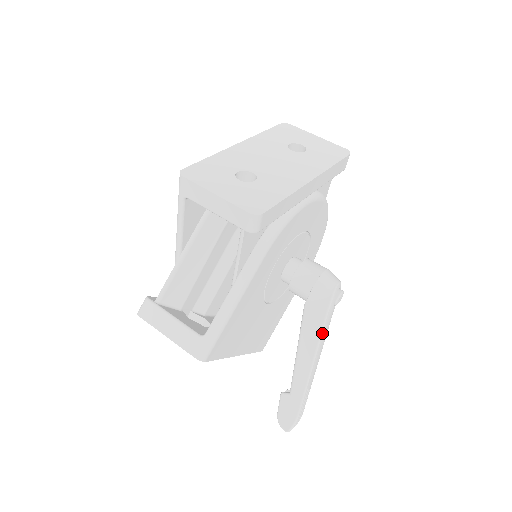
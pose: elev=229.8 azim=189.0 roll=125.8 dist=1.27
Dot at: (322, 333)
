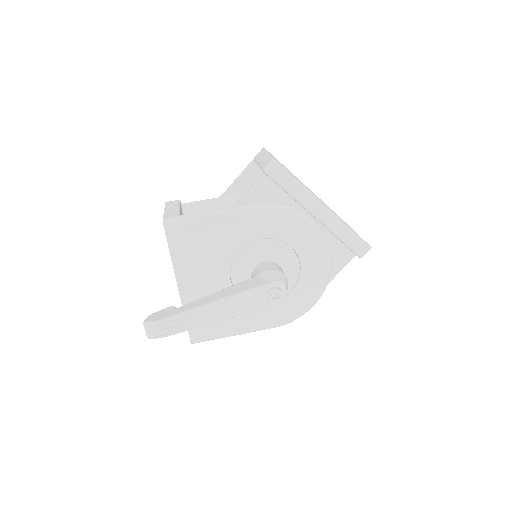
Dot at: (240, 294)
